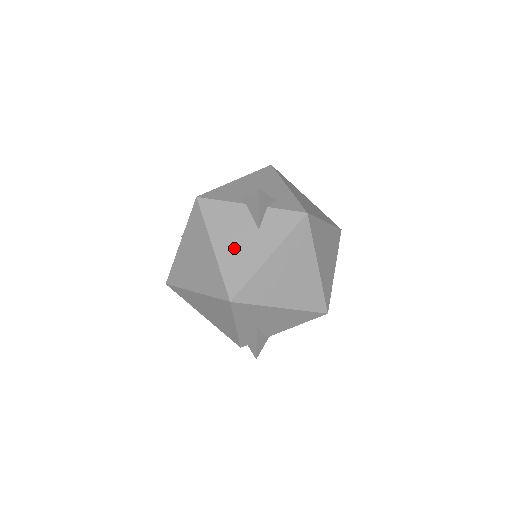
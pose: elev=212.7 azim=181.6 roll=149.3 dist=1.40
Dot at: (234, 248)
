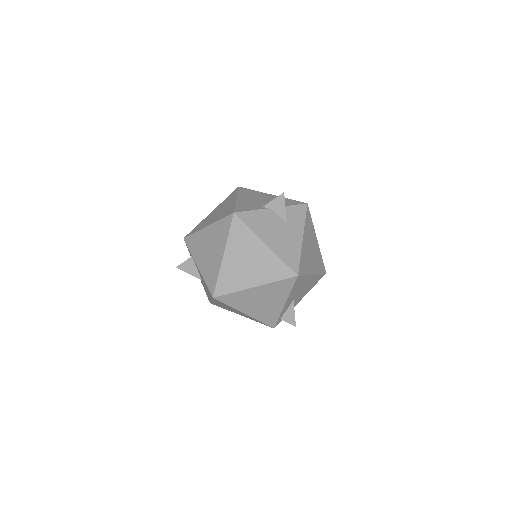
Dot at: (279, 240)
